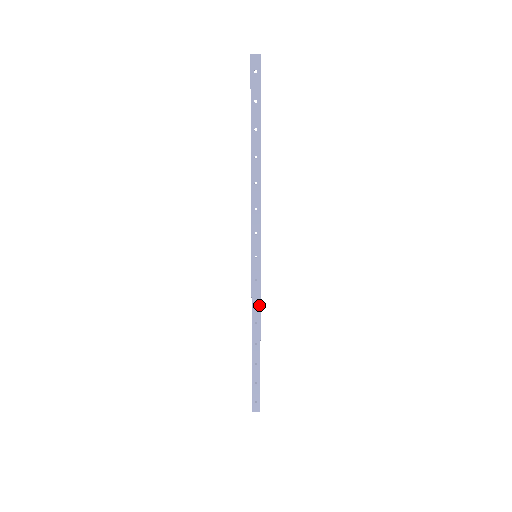
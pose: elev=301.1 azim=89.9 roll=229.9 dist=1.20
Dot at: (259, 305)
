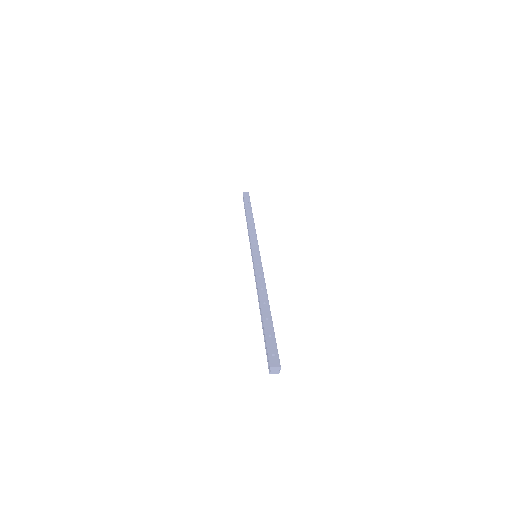
Dot at: (263, 278)
